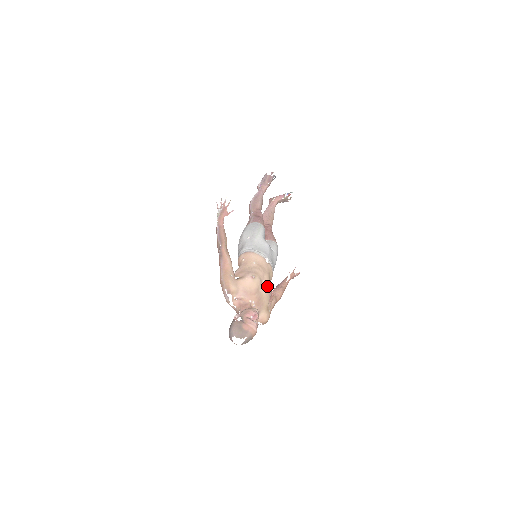
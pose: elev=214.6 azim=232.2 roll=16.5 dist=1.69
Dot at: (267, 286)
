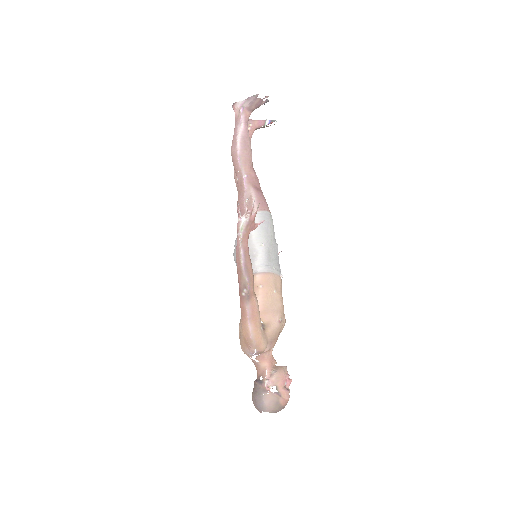
Dot at: (285, 319)
